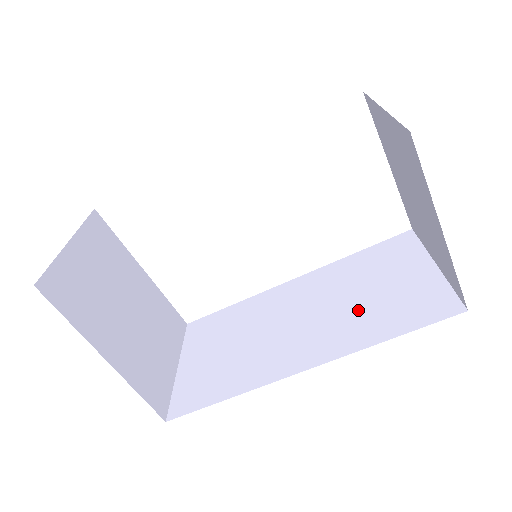
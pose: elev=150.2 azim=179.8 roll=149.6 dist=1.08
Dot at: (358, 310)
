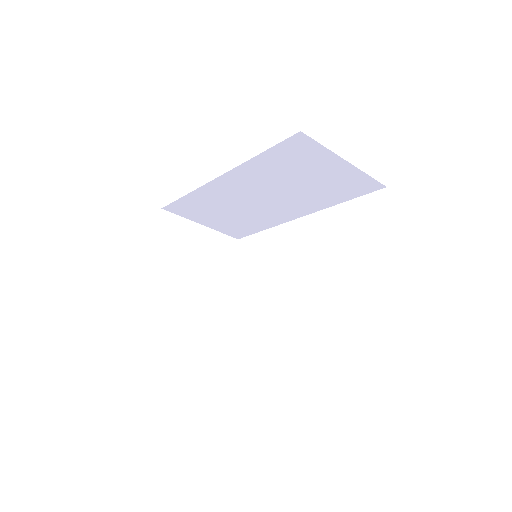
Dot at: occluded
